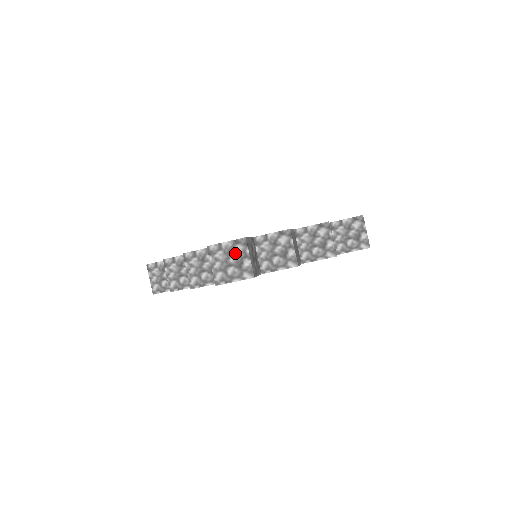
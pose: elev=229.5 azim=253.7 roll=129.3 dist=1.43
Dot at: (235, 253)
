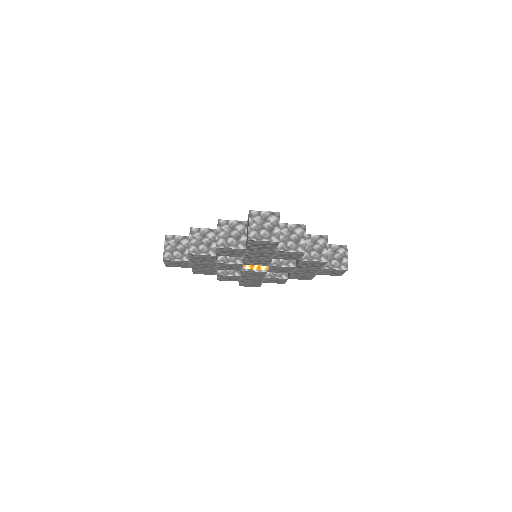
Dot at: (270, 221)
